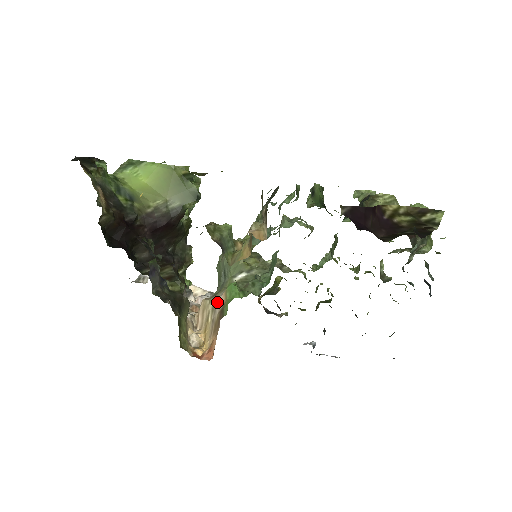
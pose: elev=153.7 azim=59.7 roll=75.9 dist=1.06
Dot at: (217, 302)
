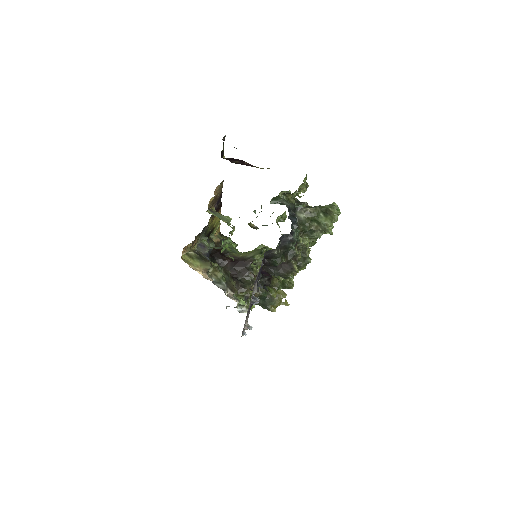
Dot at: occluded
